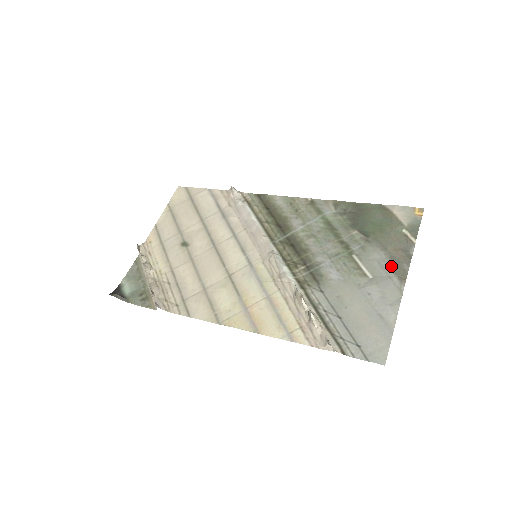
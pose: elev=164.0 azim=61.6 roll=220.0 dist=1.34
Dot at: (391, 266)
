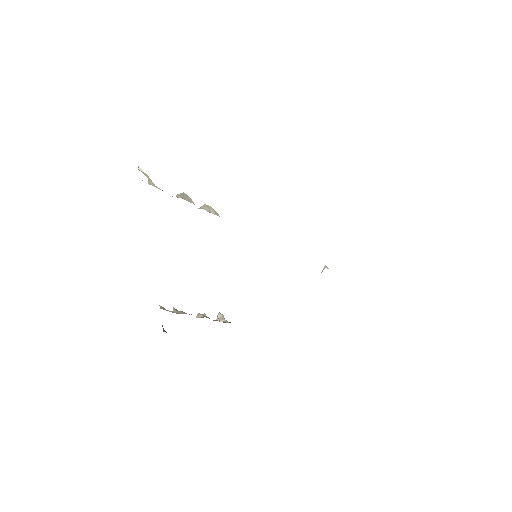
Dot at: occluded
